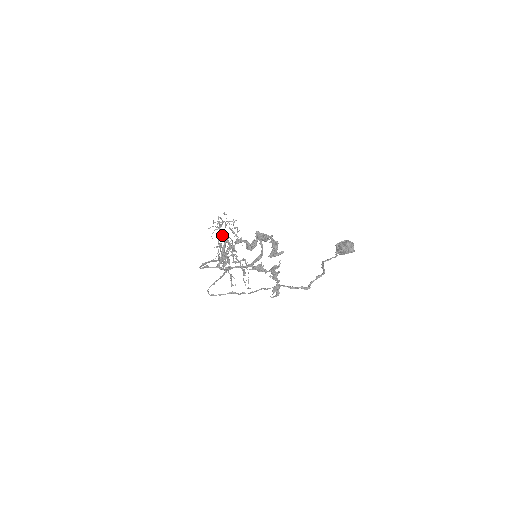
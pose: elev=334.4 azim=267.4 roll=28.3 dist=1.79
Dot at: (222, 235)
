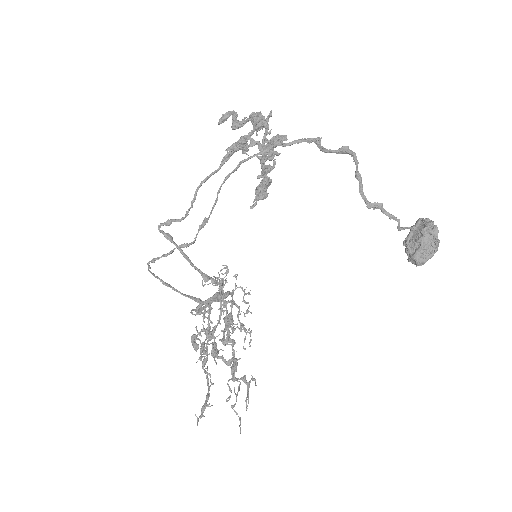
Dot at: occluded
